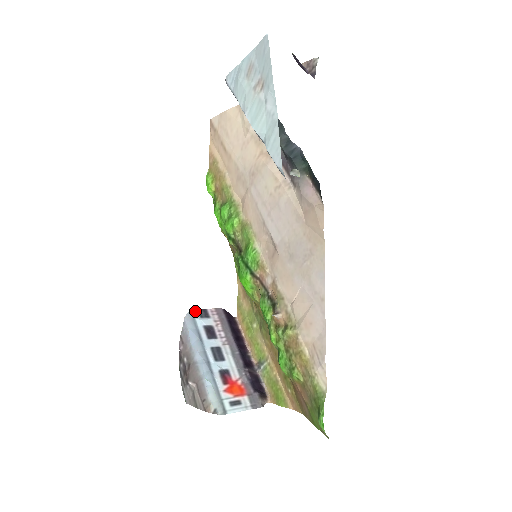
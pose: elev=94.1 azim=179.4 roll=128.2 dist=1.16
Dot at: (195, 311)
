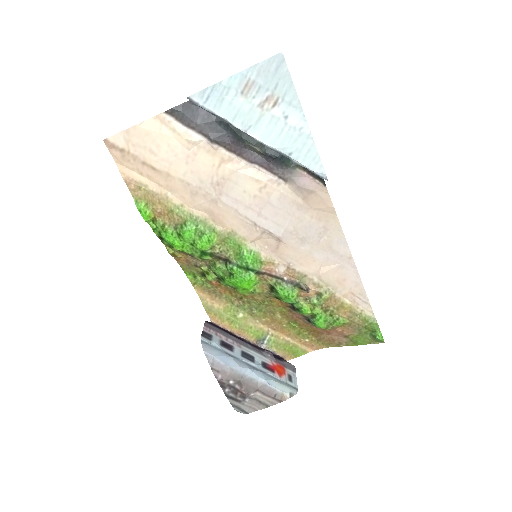
Dot at: (204, 339)
